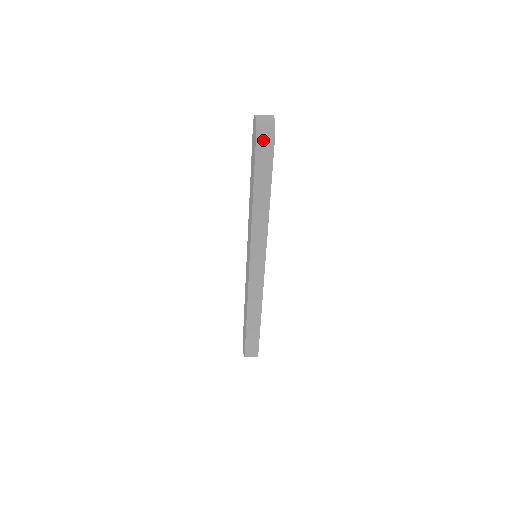
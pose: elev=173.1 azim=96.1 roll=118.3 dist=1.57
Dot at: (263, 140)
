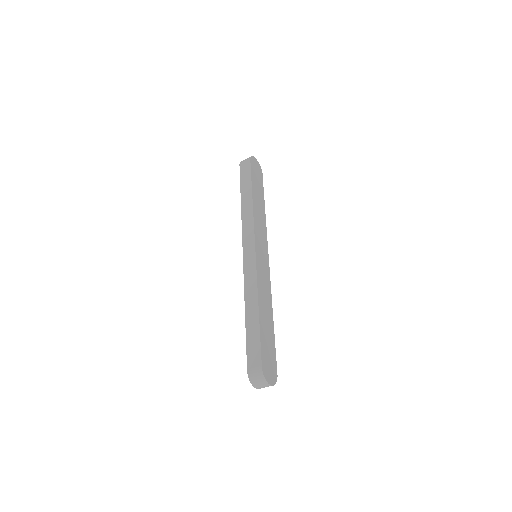
Dot at: (244, 164)
